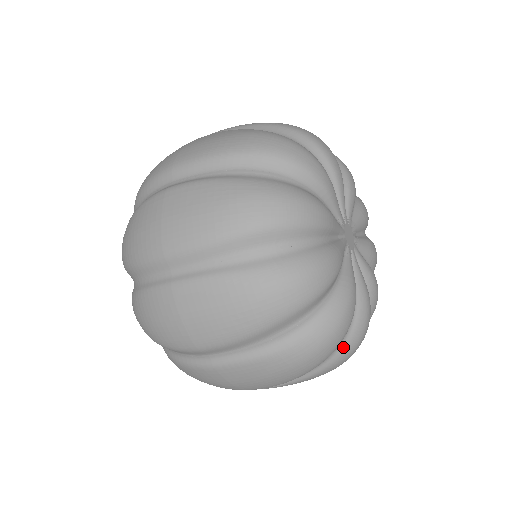
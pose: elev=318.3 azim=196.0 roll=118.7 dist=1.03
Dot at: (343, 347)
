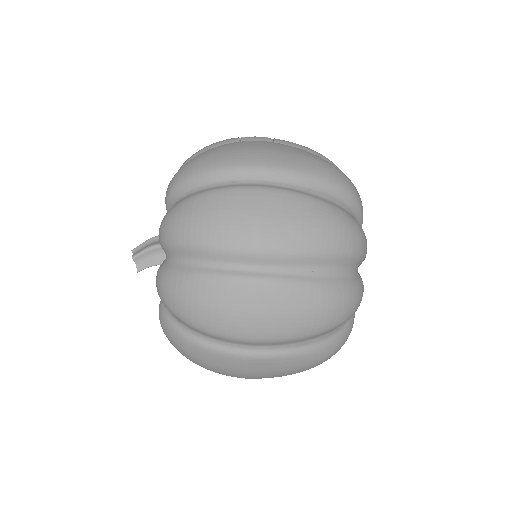
Dot at: occluded
